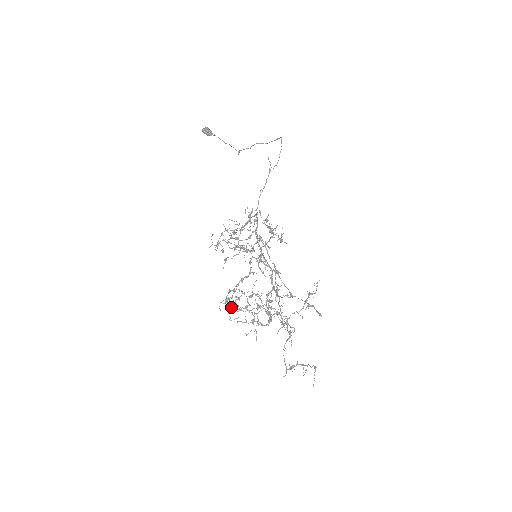
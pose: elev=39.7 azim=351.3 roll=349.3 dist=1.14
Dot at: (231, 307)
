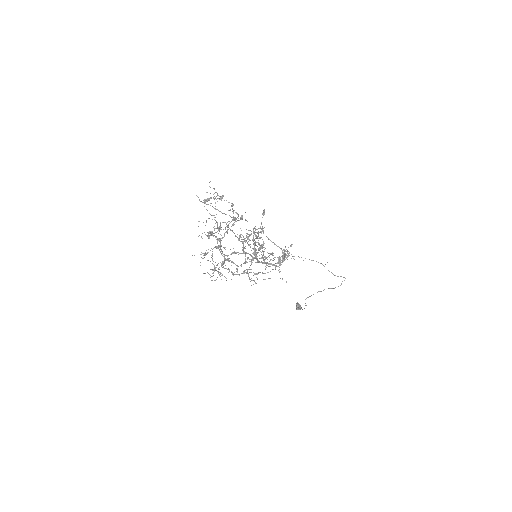
Dot at: (202, 253)
